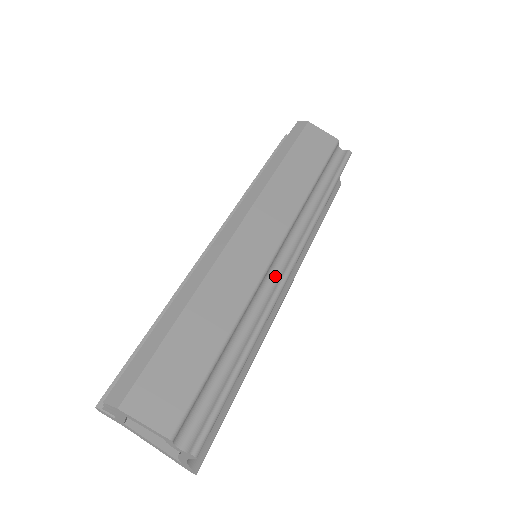
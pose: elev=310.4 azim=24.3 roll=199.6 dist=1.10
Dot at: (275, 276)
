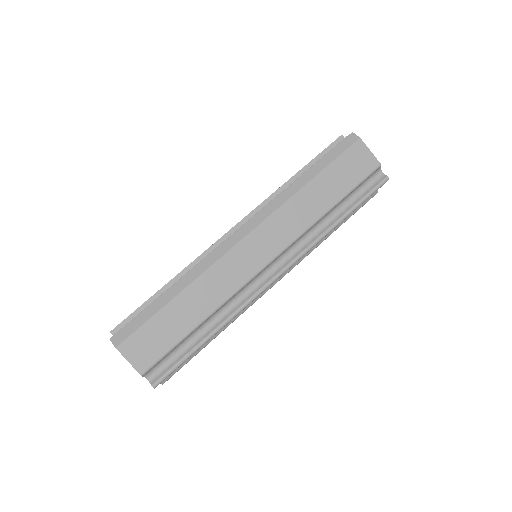
Dot at: (258, 283)
